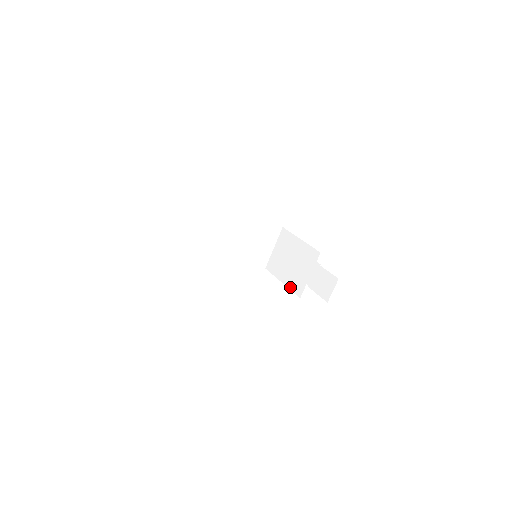
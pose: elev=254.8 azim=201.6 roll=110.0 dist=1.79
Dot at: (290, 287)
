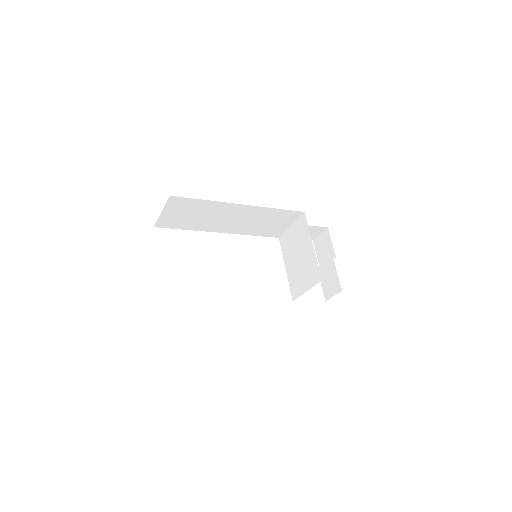
Dot at: (289, 282)
